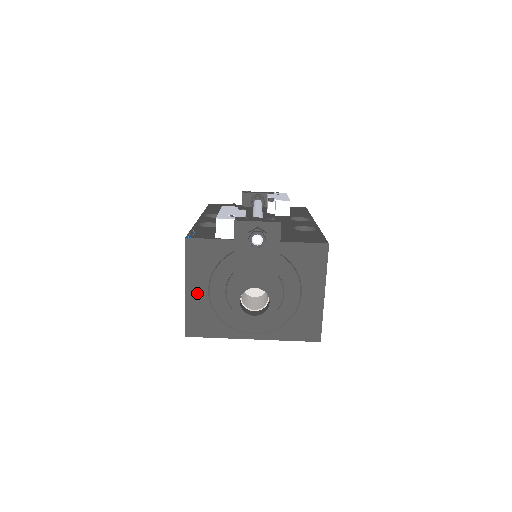
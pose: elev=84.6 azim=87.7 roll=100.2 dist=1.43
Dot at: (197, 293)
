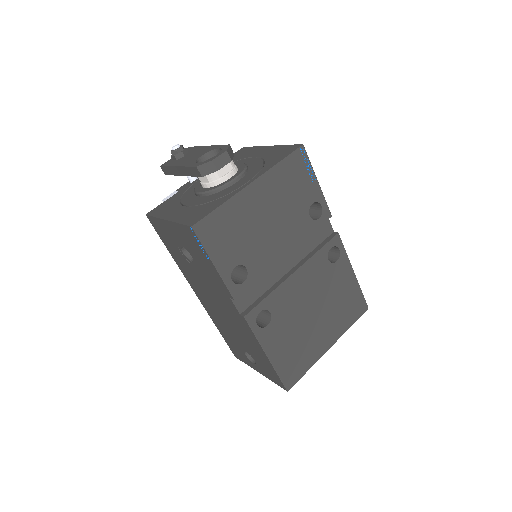
Dot at: (178, 213)
